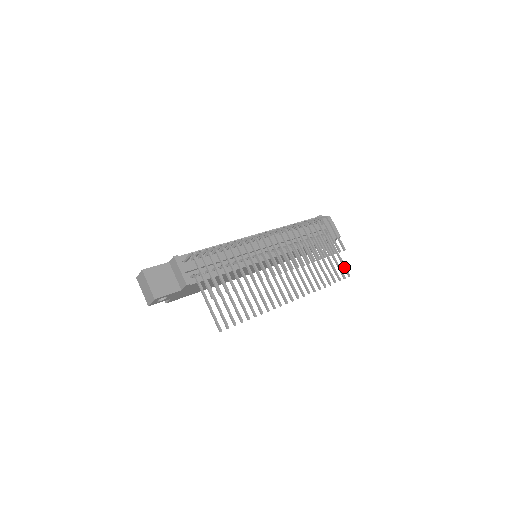
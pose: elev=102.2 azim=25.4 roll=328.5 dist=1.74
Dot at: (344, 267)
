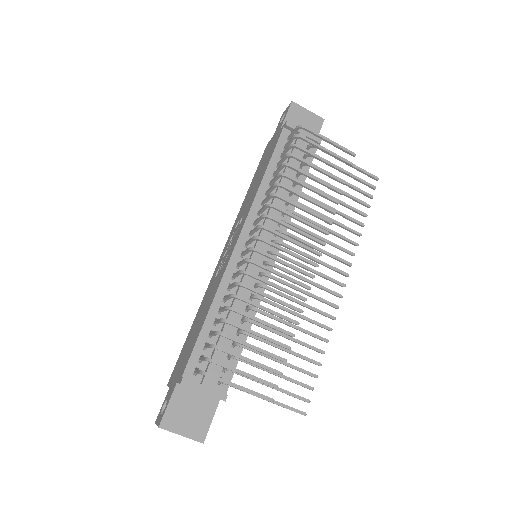
Dot at: (364, 173)
